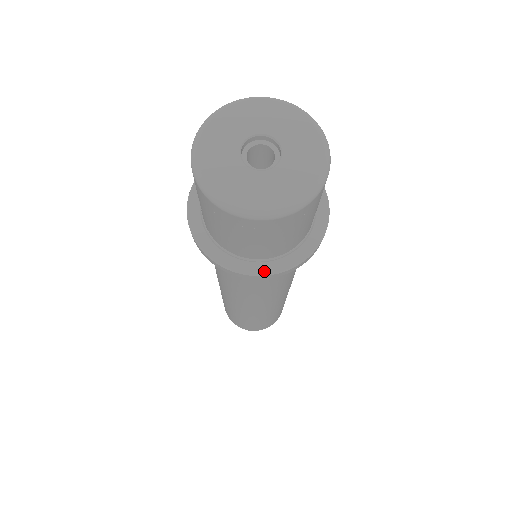
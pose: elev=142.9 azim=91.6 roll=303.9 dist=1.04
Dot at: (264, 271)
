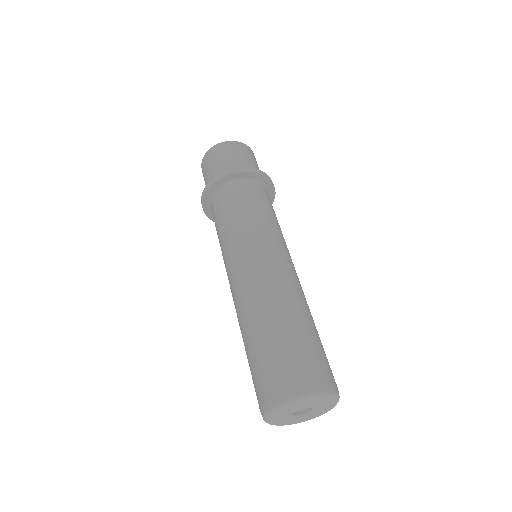
Dot at: (262, 173)
